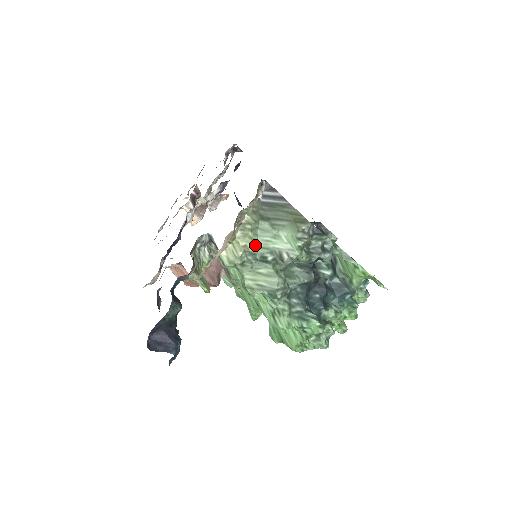
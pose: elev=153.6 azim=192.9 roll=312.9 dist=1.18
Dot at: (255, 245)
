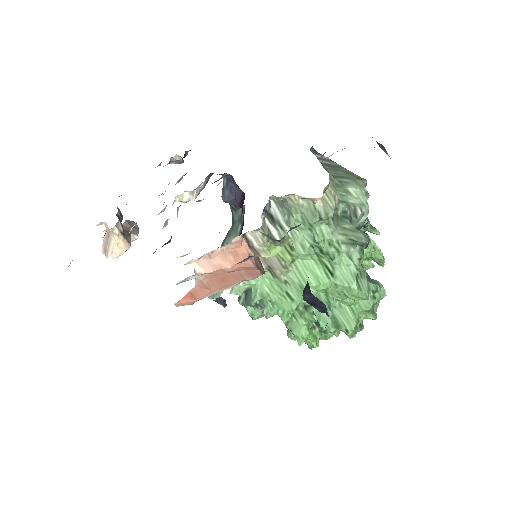
Dot at: occluded
